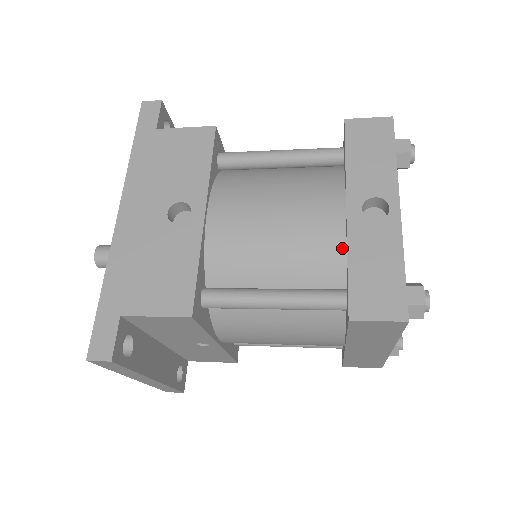
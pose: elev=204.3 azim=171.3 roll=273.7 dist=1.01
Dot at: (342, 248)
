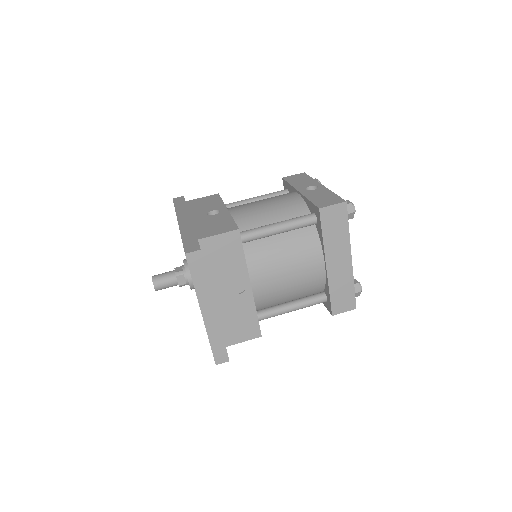
Dot at: (303, 203)
